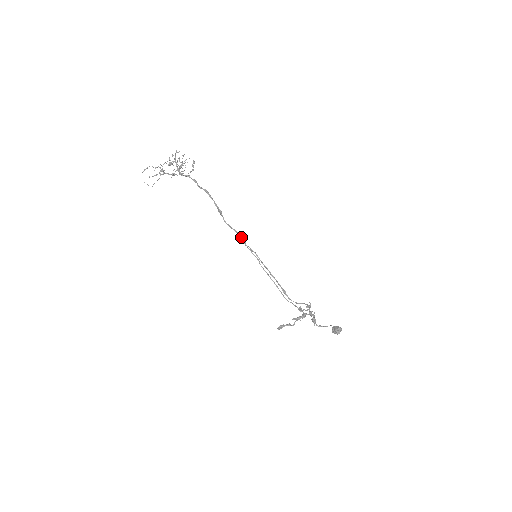
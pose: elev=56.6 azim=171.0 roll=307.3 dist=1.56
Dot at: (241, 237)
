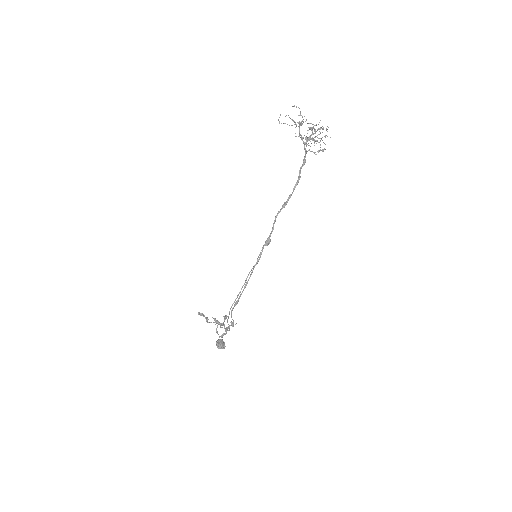
Dot at: (269, 239)
